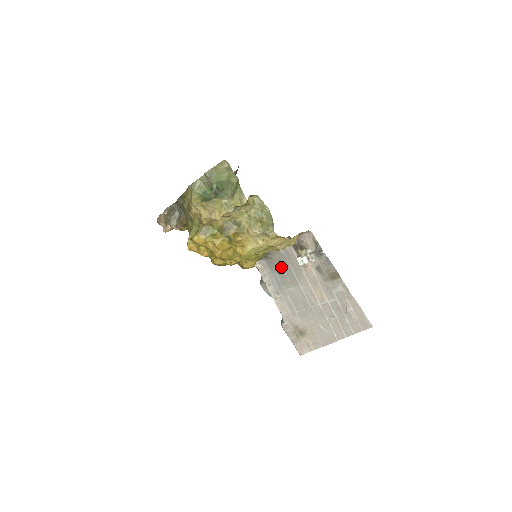
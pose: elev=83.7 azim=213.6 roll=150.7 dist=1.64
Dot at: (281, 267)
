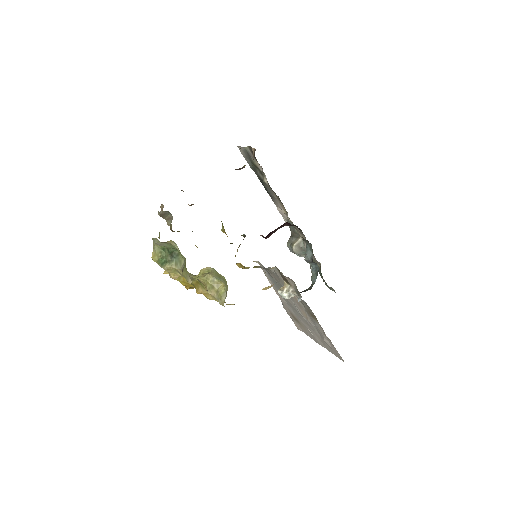
Dot at: (275, 278)
